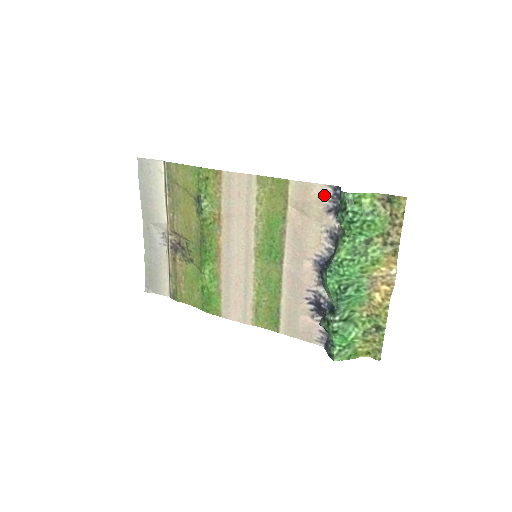
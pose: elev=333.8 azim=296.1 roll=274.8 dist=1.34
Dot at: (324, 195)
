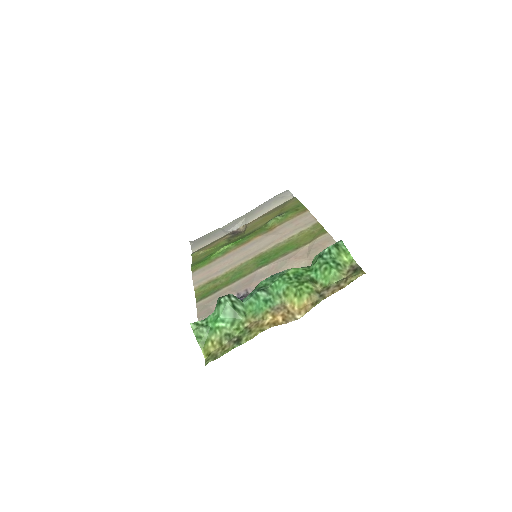
Dot at: occluded
